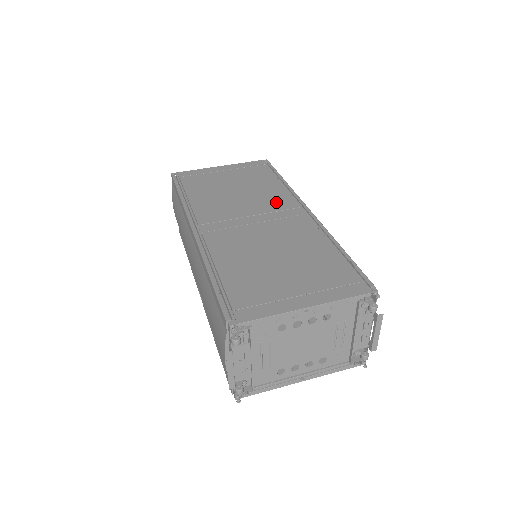
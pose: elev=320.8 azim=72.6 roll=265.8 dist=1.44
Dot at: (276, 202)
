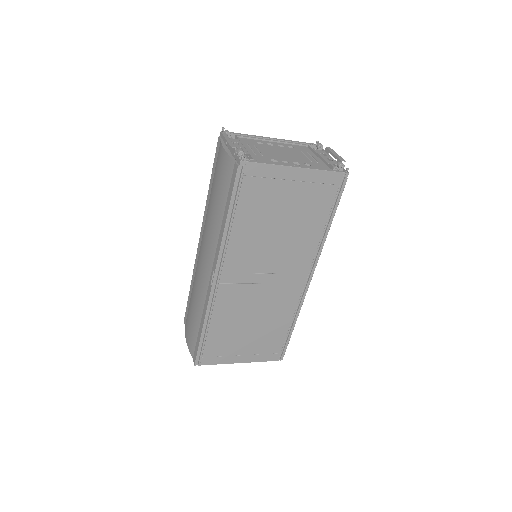
Dot at: occluded
